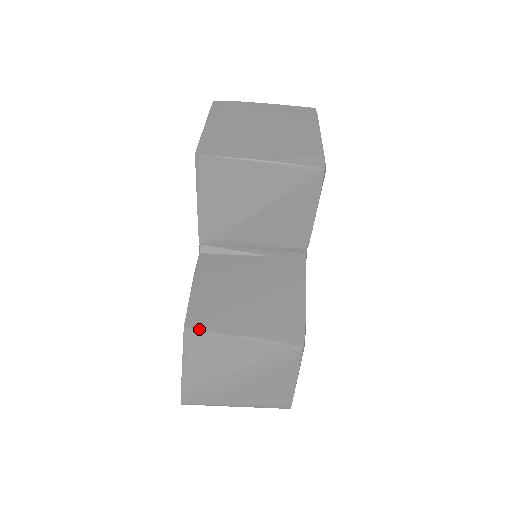
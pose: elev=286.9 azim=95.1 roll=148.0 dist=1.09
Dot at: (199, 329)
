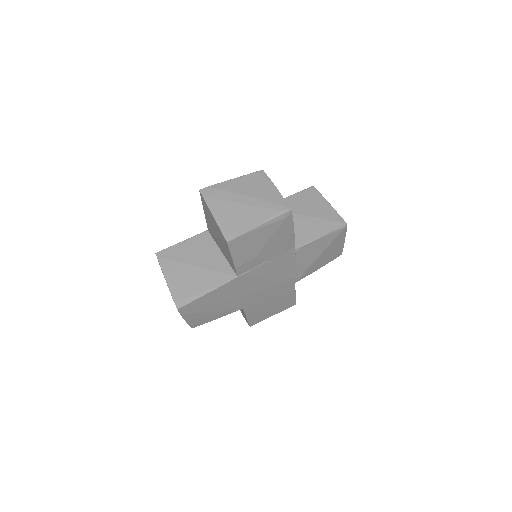
Dot at: occluded
